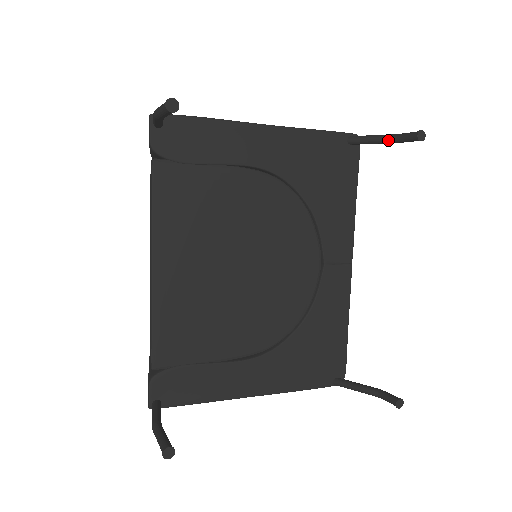
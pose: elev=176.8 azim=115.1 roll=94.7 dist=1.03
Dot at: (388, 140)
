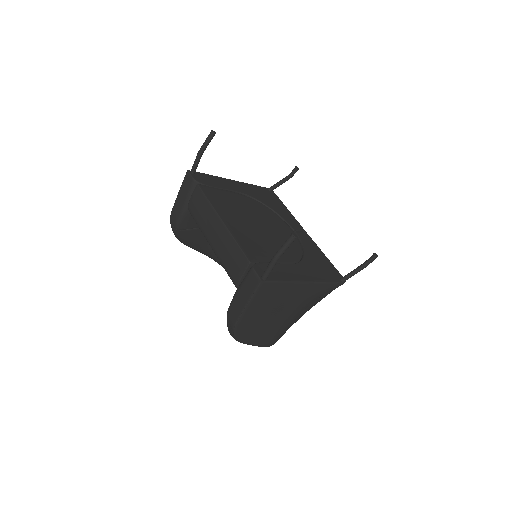
Dot at: (285, 179)
